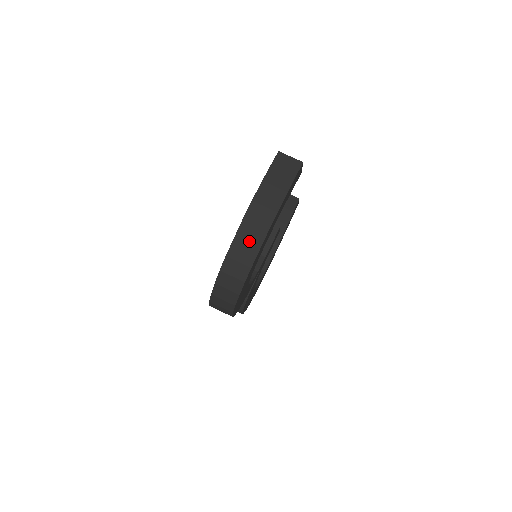
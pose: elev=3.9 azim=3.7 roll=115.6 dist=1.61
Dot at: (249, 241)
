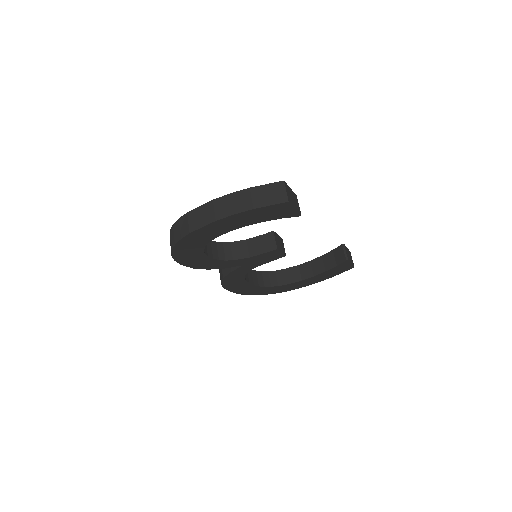
Dot at: (204, 216)
